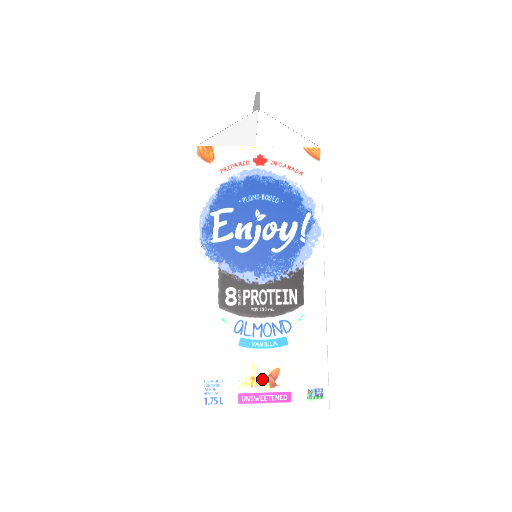
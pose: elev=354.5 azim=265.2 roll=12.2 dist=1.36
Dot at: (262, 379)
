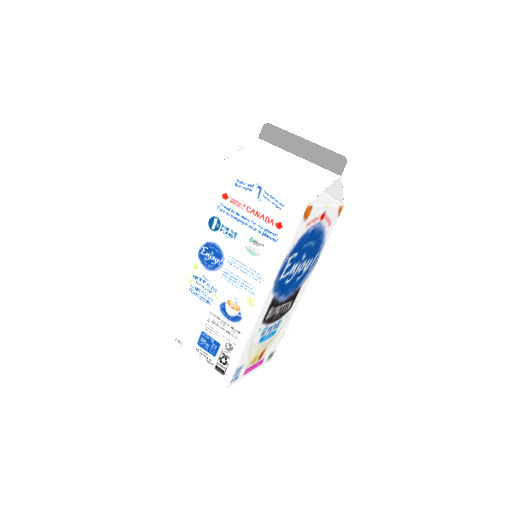
Dot at: (258, 357)
